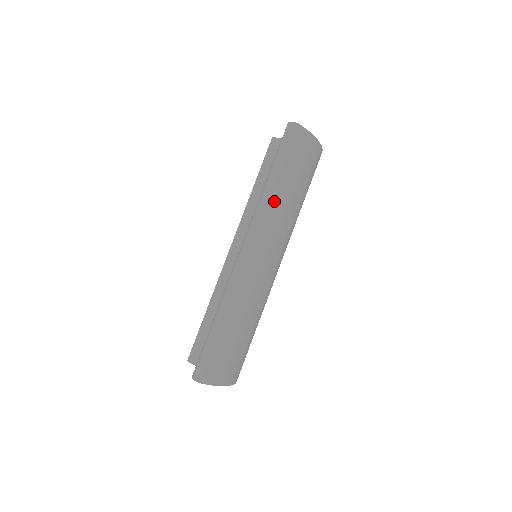
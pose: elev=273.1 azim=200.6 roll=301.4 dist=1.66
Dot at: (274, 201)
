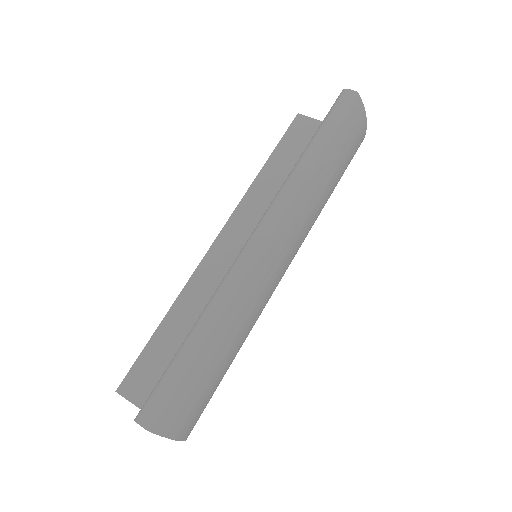
Dot at: (310, 182)
